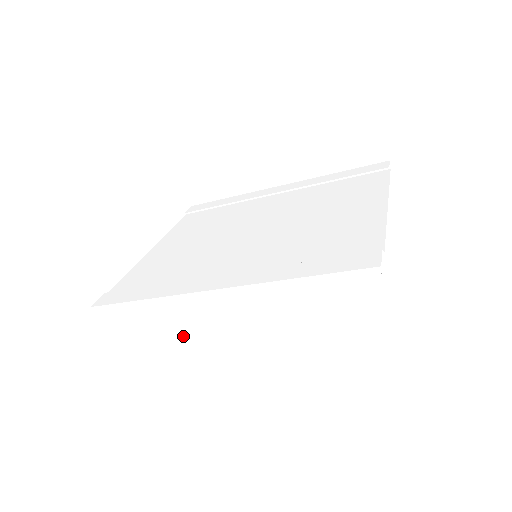
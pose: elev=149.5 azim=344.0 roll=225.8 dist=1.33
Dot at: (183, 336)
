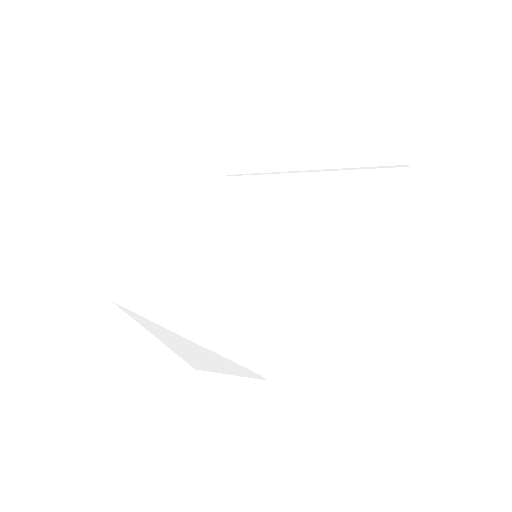
Dot at: (170, 342)
